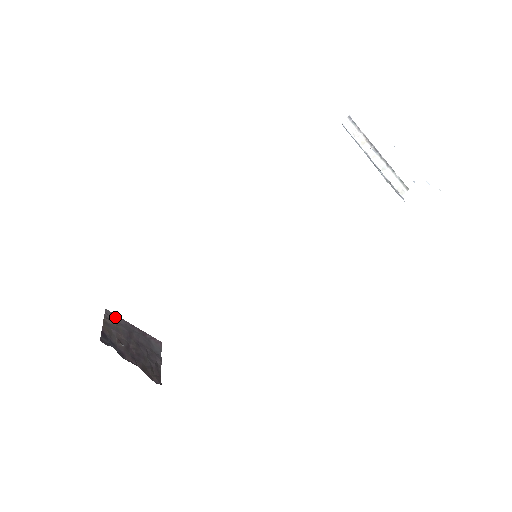
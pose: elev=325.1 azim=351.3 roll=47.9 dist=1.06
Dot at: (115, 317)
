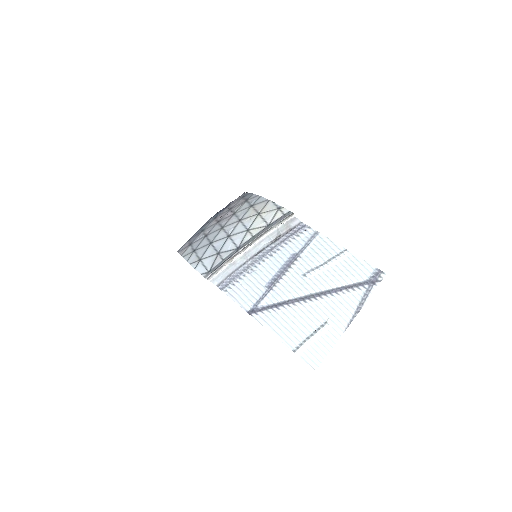
Dot at: occluded
